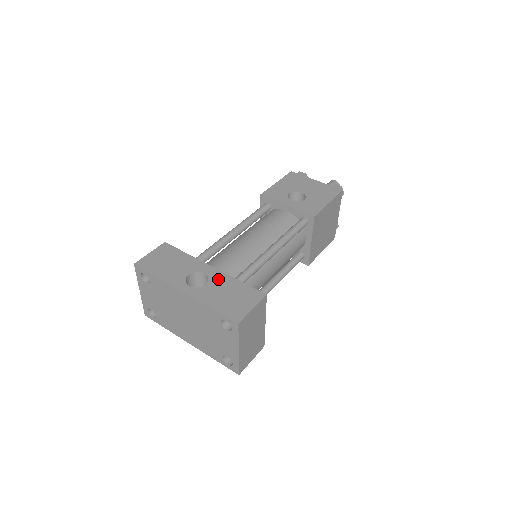
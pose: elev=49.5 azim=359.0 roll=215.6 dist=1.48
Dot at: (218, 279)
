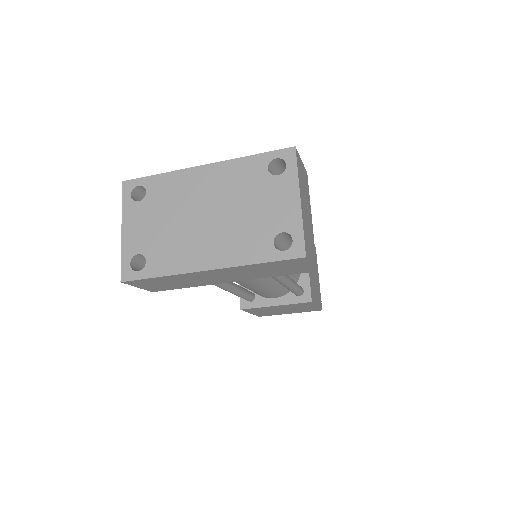
Dot at: occluded
